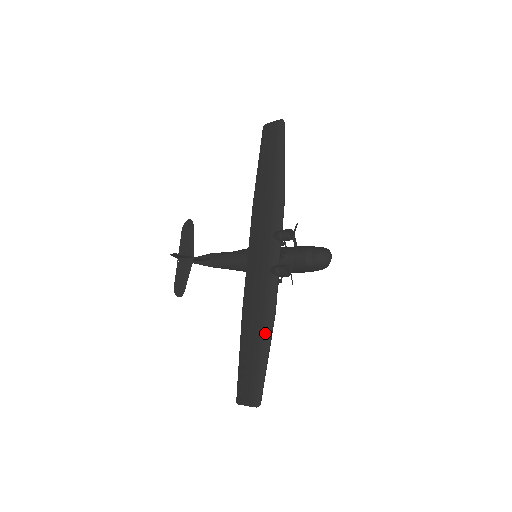
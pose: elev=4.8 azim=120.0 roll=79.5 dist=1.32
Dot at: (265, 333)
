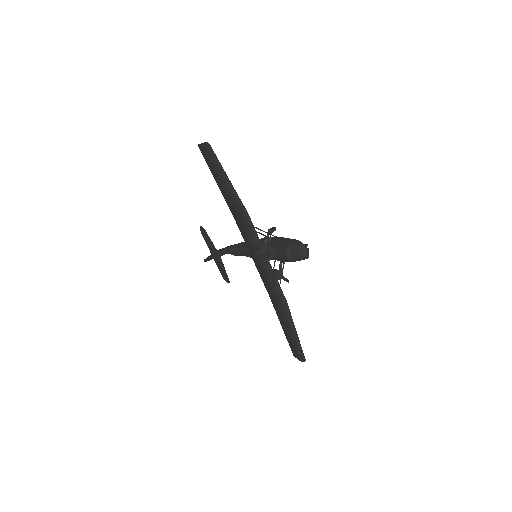
Dot at: (286, 318)
